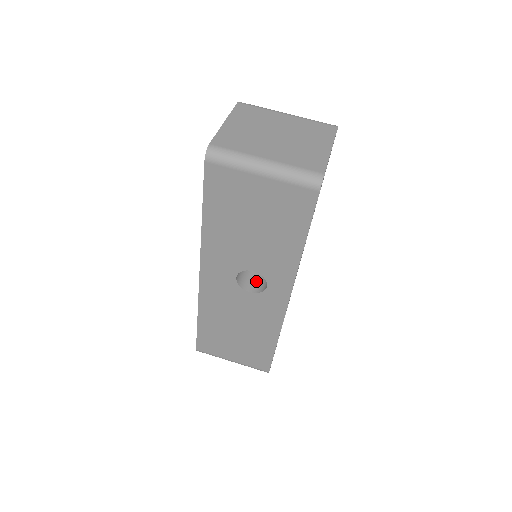
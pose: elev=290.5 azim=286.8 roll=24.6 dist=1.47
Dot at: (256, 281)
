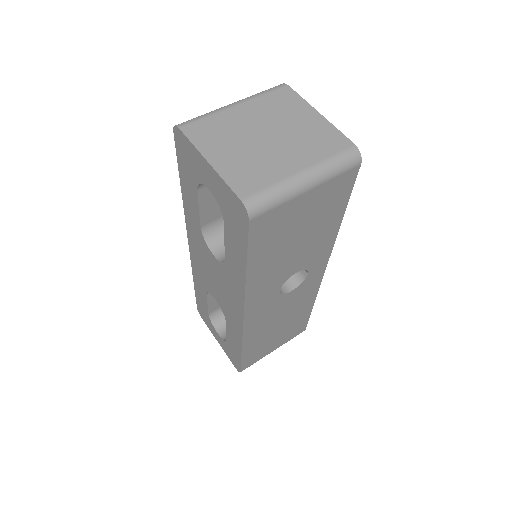
Dot at: occluded
